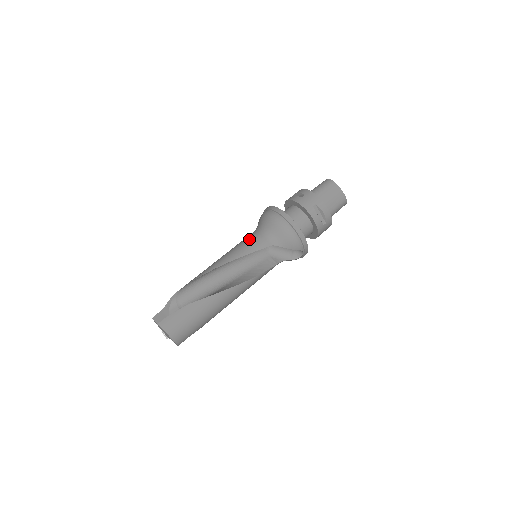
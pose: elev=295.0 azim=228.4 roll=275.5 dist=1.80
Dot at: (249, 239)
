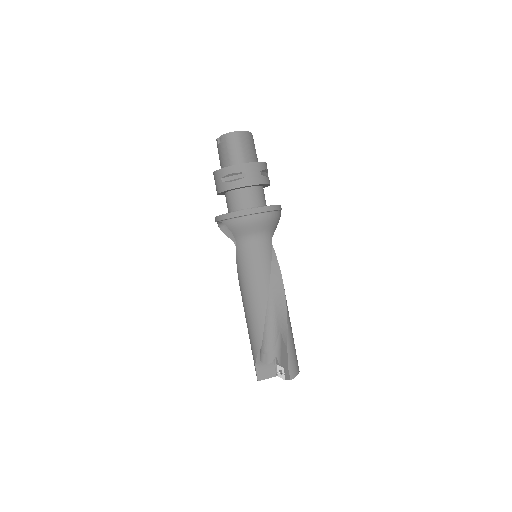
Dot at: (255, 255)
